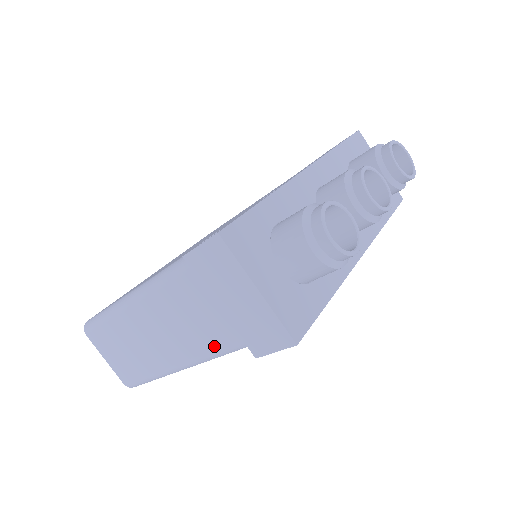
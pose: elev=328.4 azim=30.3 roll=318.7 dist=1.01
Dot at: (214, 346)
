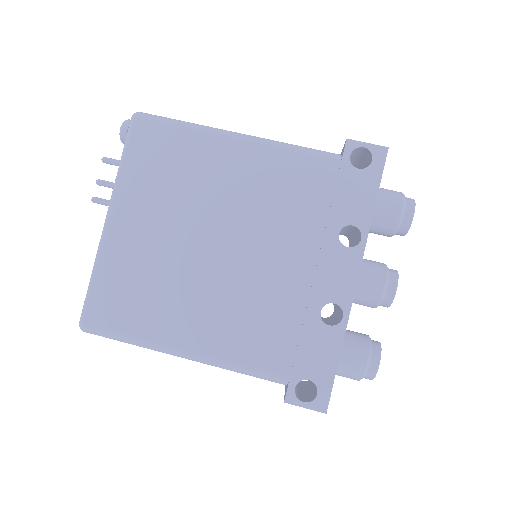
Dot at: occluded
